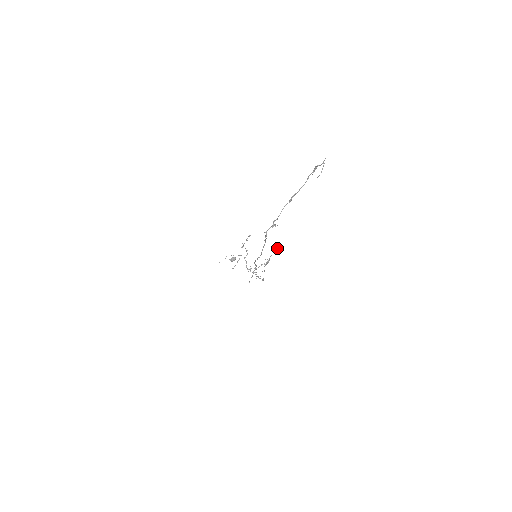
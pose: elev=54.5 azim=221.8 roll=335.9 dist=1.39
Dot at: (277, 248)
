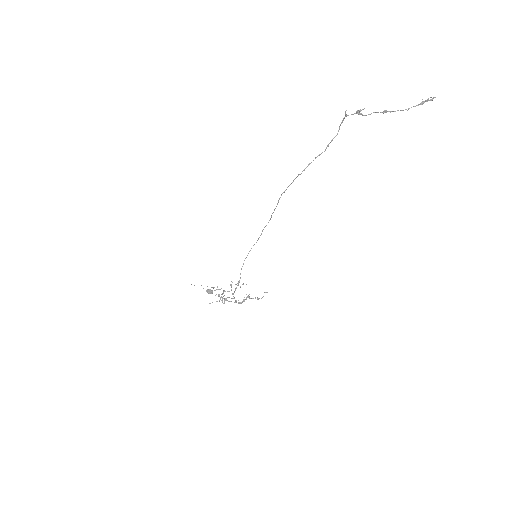
Dot at: occluded
